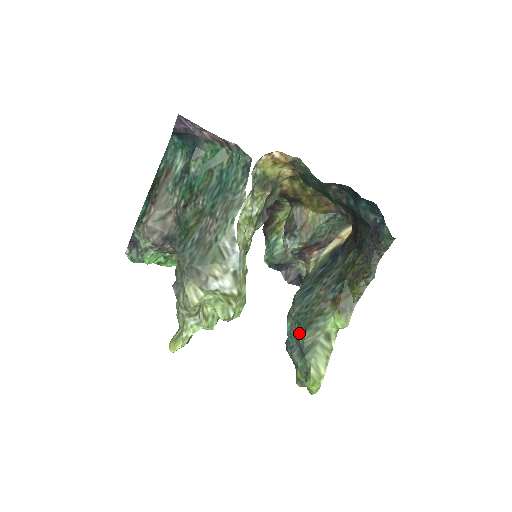
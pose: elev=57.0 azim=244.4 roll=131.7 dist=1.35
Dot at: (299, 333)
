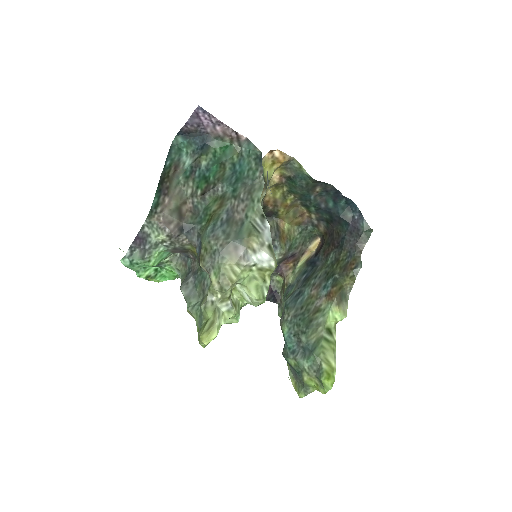
Dot at: (300, 334)
